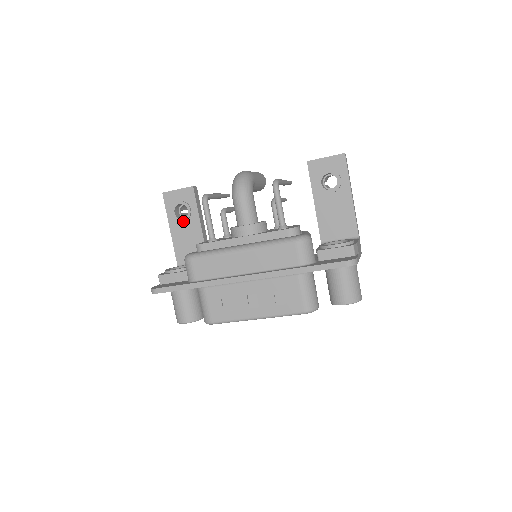
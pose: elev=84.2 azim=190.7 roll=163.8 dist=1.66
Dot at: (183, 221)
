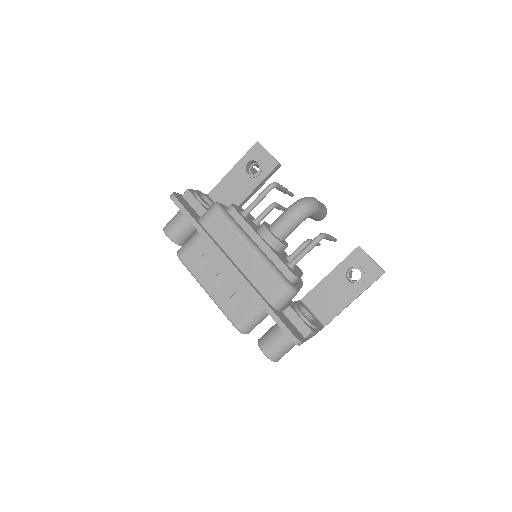
Dot at: (246, 174)
